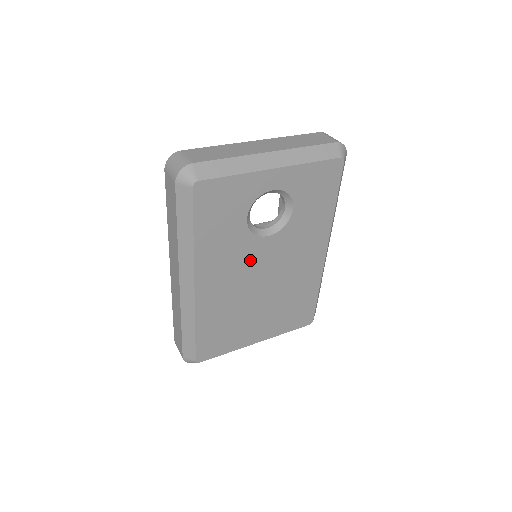
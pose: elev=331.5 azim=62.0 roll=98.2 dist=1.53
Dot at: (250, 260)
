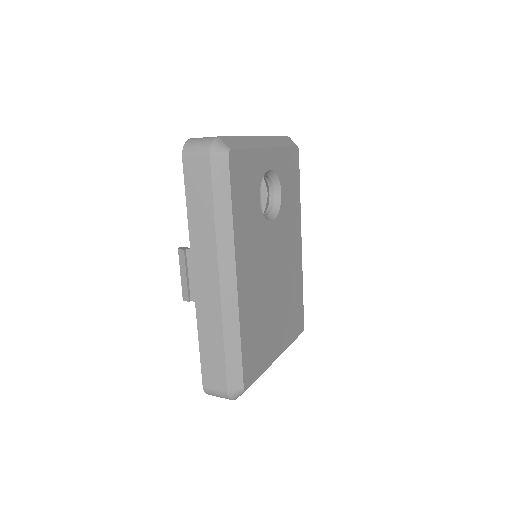
Dot at: (265, 248)
